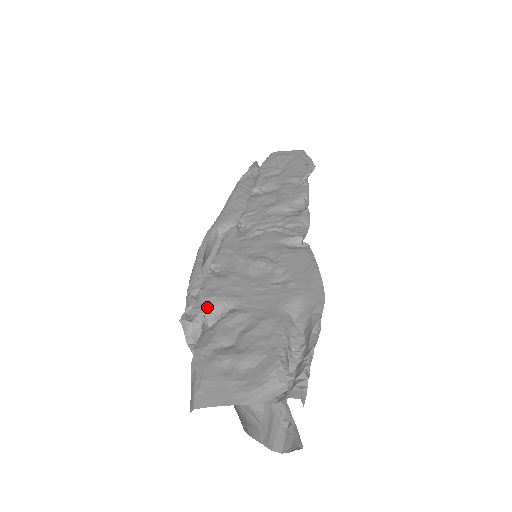
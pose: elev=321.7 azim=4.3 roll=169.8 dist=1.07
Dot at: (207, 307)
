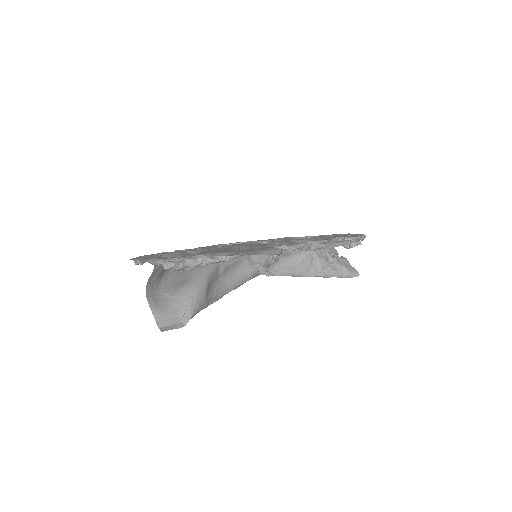
Dot at: occluded
